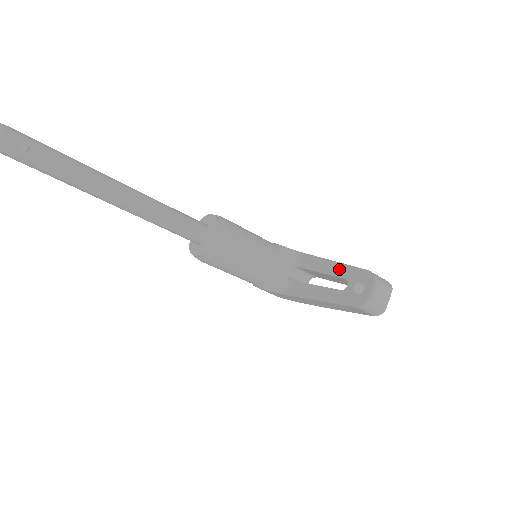
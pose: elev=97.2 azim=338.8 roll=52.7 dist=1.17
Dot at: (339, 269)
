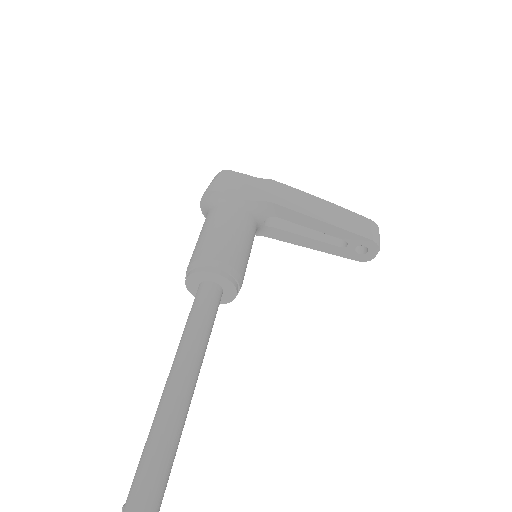
Dot at: (336, 232)
